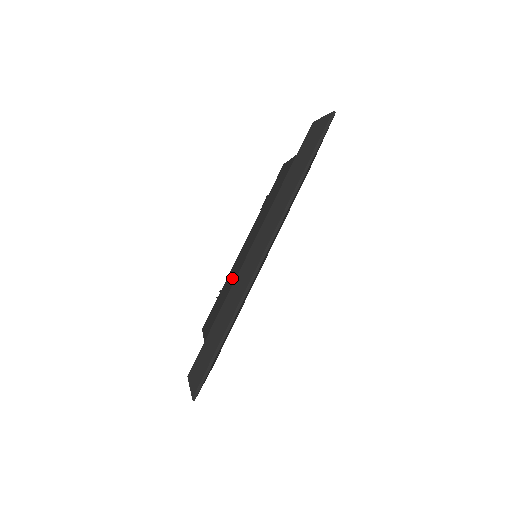
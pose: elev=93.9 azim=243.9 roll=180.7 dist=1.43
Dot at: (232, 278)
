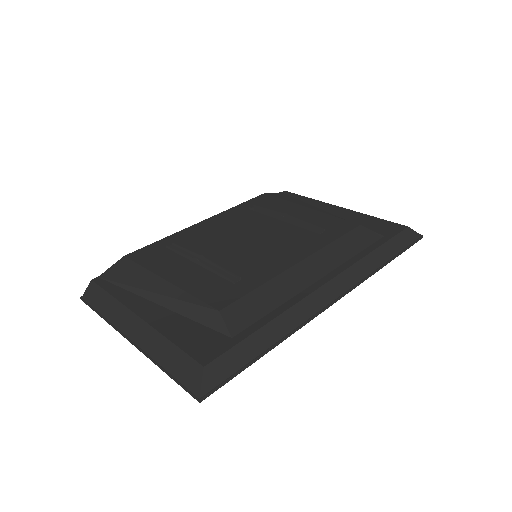
Dot at: (284, 290)
